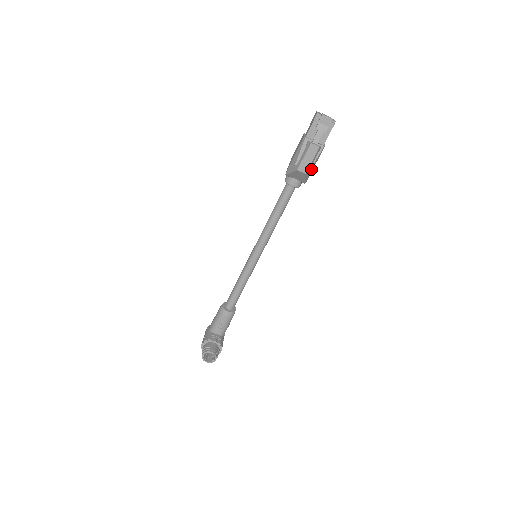
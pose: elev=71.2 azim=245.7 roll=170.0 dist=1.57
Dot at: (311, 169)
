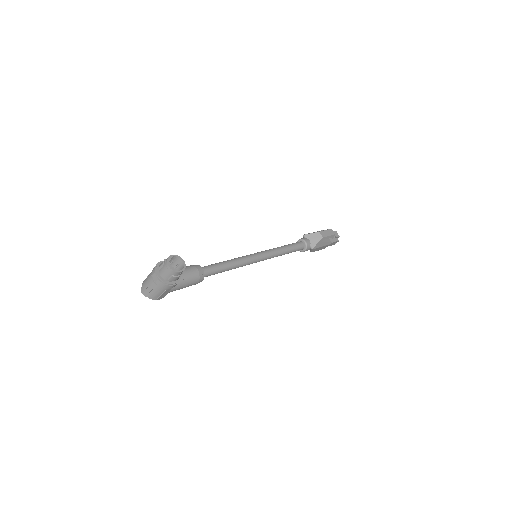
Dot at: (321, 244)
